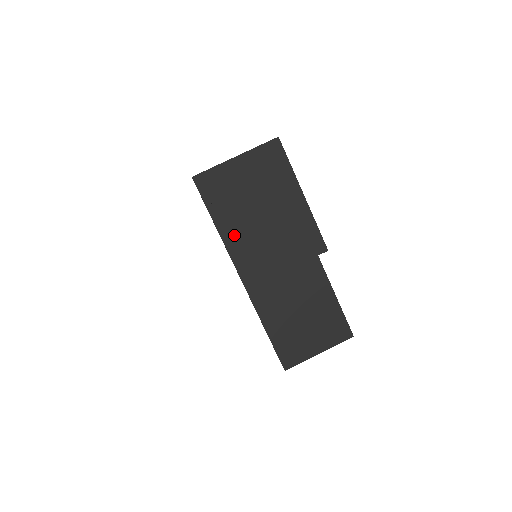
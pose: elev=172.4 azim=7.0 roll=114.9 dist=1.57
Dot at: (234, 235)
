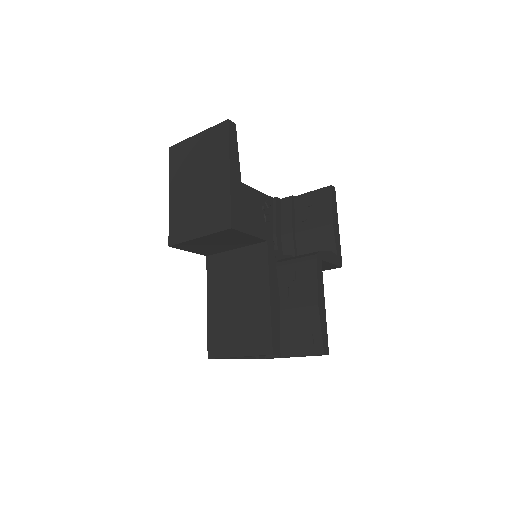
Dot at: (177, 197)
